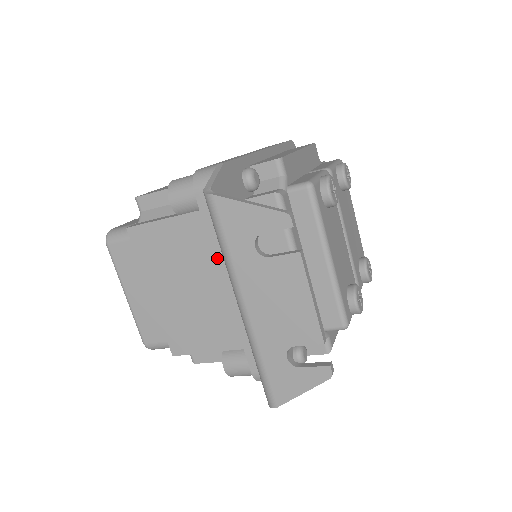
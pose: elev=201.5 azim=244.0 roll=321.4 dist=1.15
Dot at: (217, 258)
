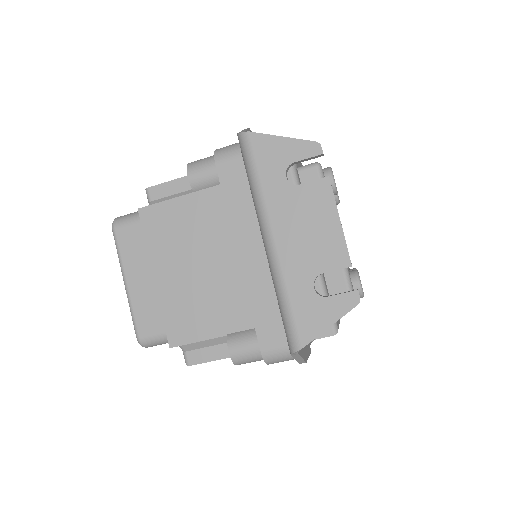
Dot at: (232, 225)
